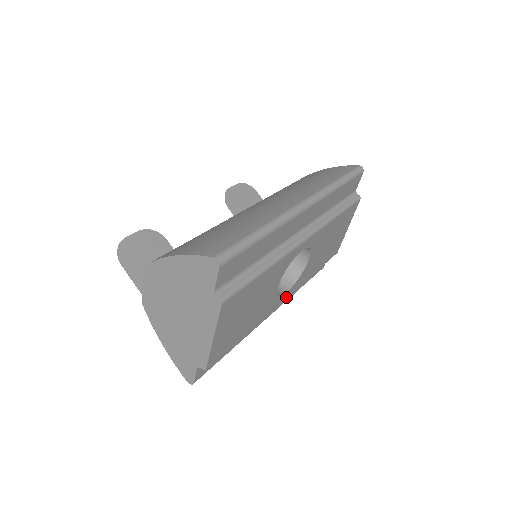
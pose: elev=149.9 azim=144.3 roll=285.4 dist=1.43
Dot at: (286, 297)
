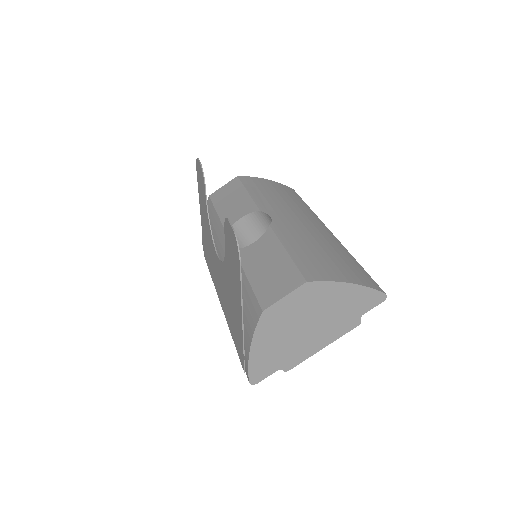
Dot at: occluded
